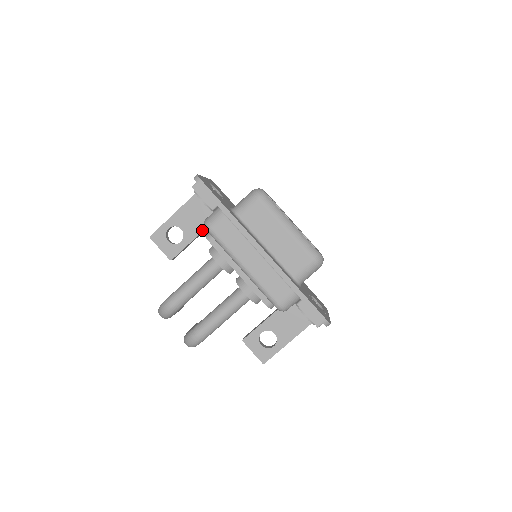
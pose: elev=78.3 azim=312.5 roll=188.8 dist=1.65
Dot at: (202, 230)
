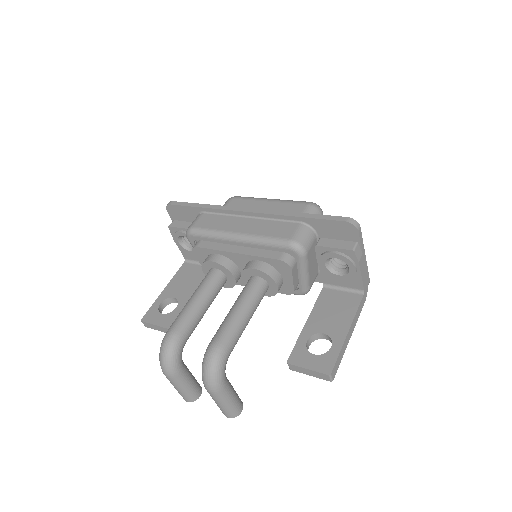
Dot at: (196, 287)
